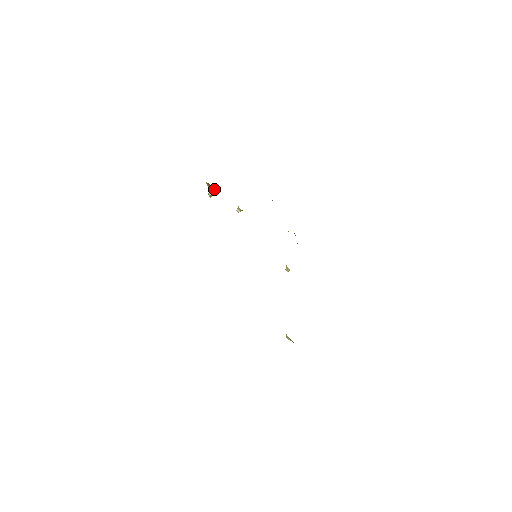
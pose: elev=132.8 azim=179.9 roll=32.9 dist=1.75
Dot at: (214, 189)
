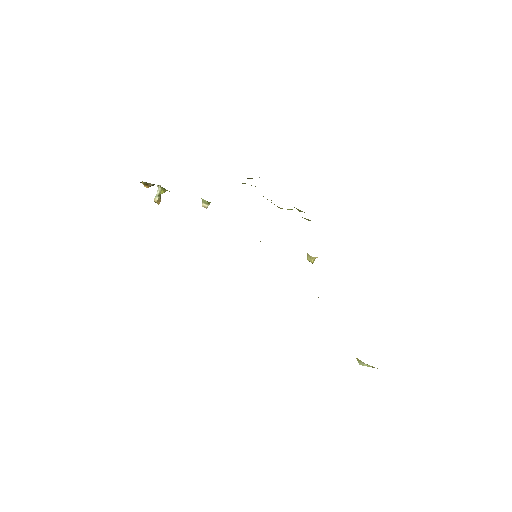
Dot at: (158, 189)
